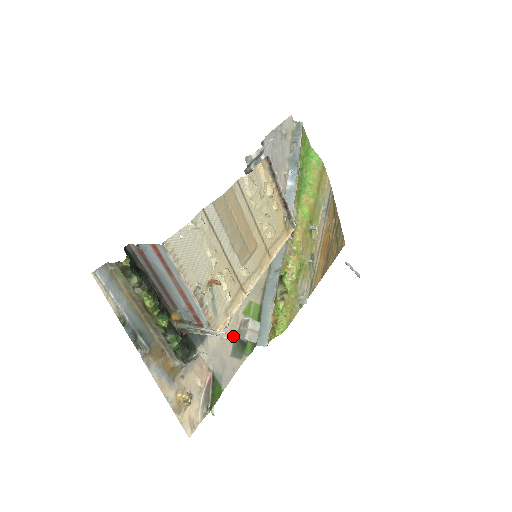
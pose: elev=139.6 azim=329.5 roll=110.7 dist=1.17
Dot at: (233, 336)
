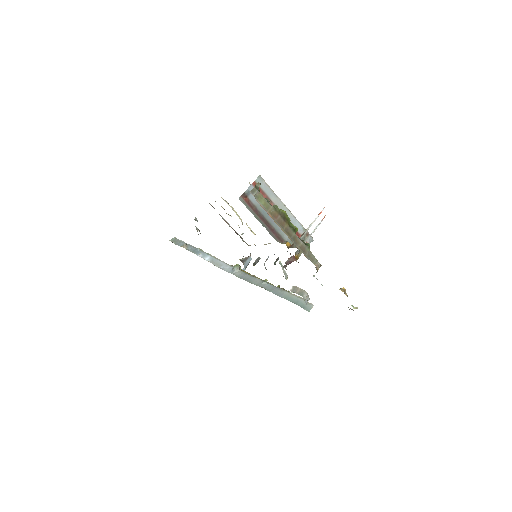
Dot at: occluded
